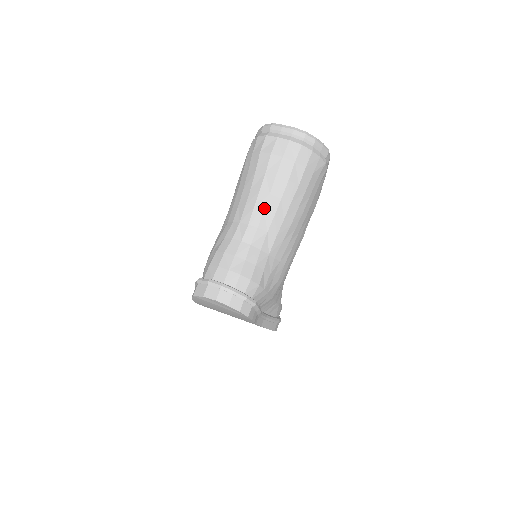
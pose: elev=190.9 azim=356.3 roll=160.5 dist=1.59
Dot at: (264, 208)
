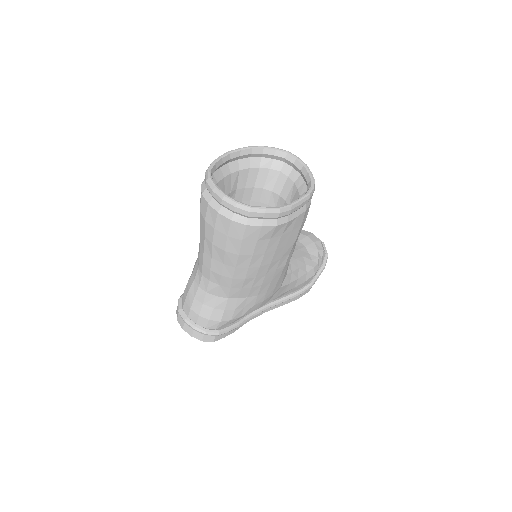
Dot at: (210, 268)
